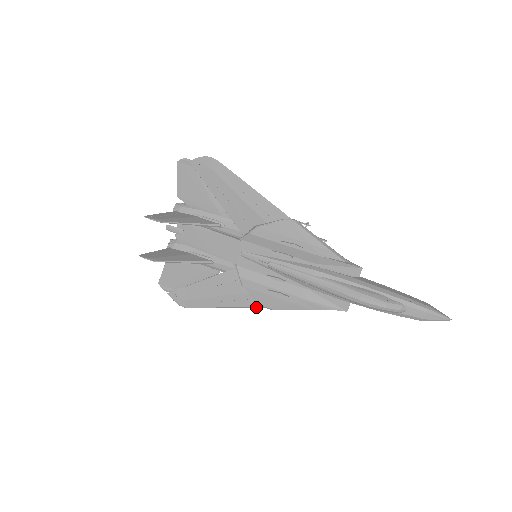
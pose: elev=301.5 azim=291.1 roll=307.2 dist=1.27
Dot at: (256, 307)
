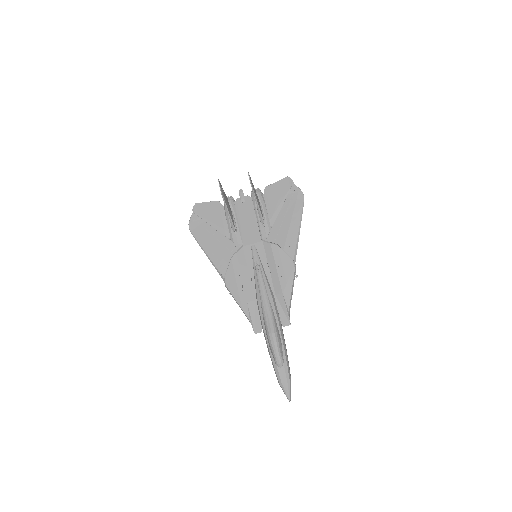
Dot at: (220, 275)
